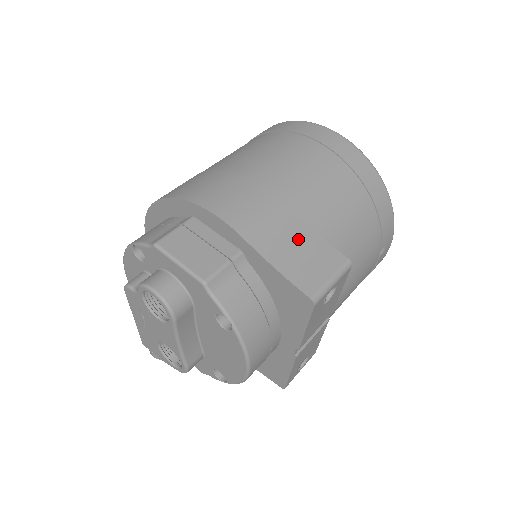
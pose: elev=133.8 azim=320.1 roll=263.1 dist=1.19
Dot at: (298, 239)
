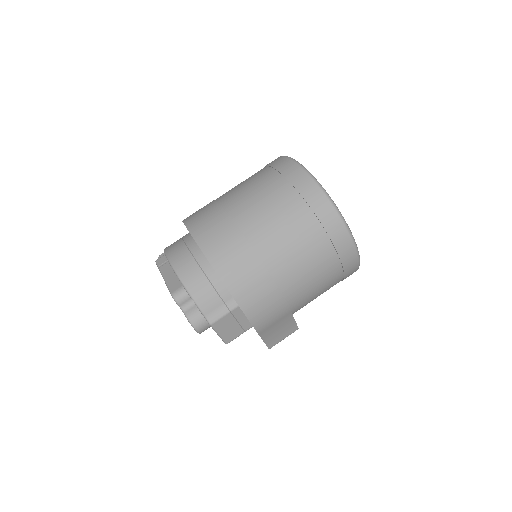
Dot at: (284, 326)
